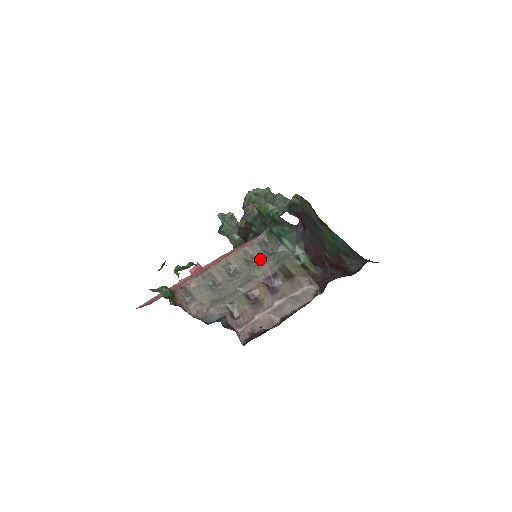
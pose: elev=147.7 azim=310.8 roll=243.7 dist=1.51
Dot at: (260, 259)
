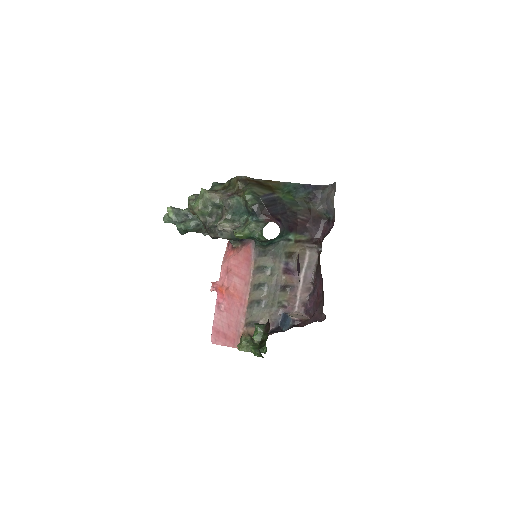
Dot at: (269, 263)
